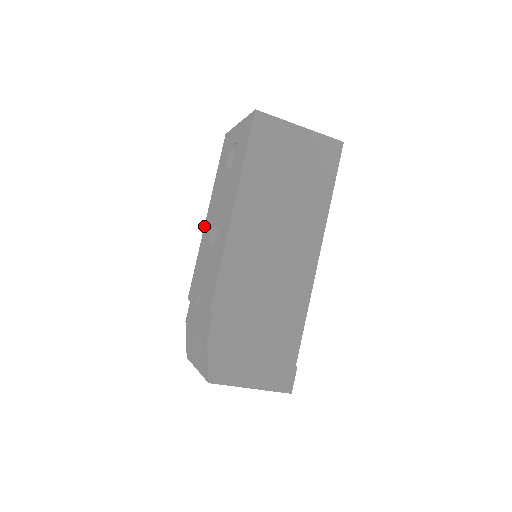
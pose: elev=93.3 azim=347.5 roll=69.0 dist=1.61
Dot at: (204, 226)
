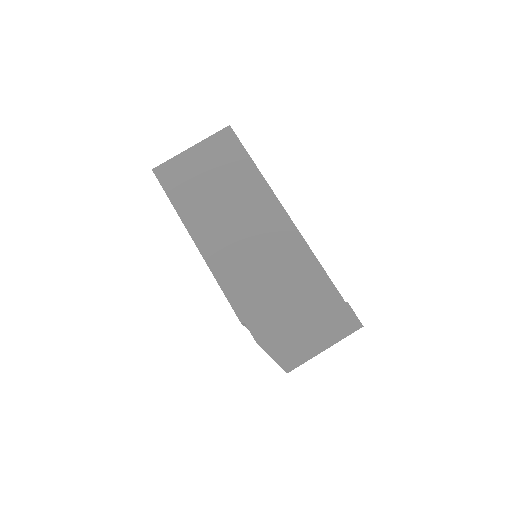
Dot at: occluded
